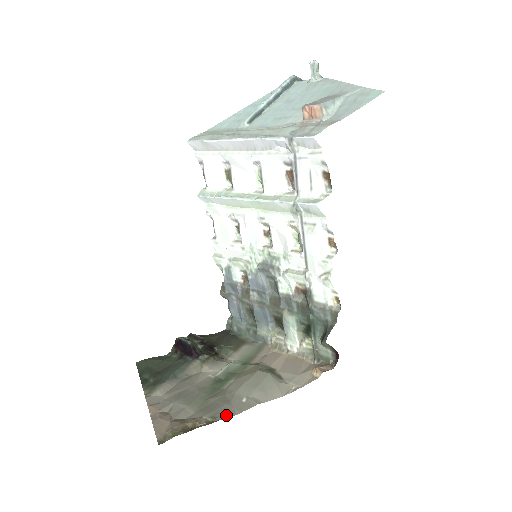
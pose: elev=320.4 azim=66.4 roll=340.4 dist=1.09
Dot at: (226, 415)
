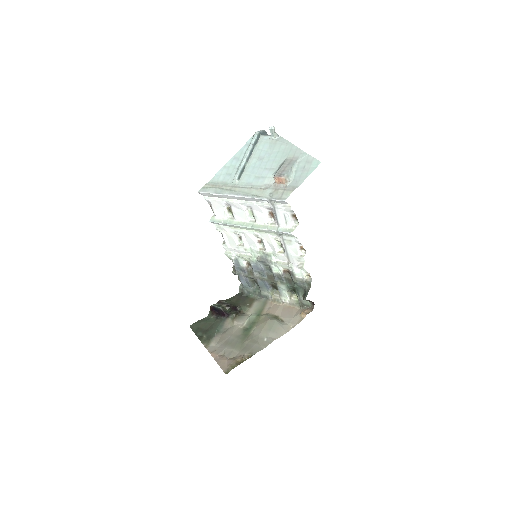
Dot at: (258, 351)
